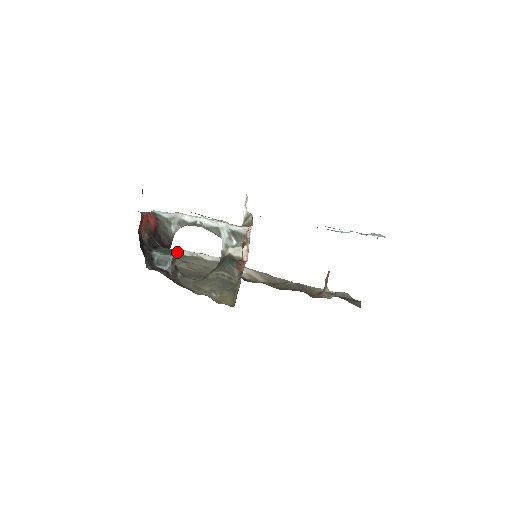
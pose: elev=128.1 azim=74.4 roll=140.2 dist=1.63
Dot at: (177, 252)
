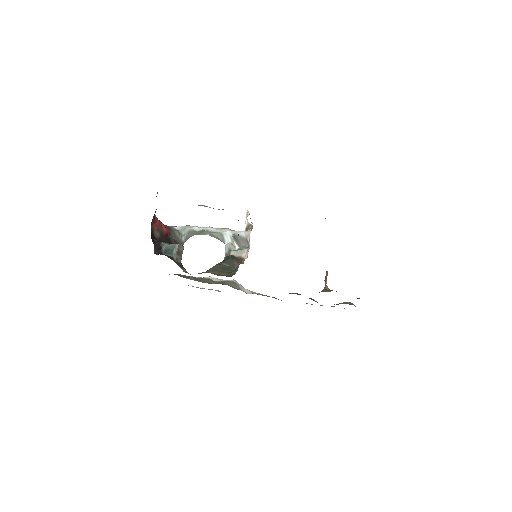
Dot at: (183, 246)
